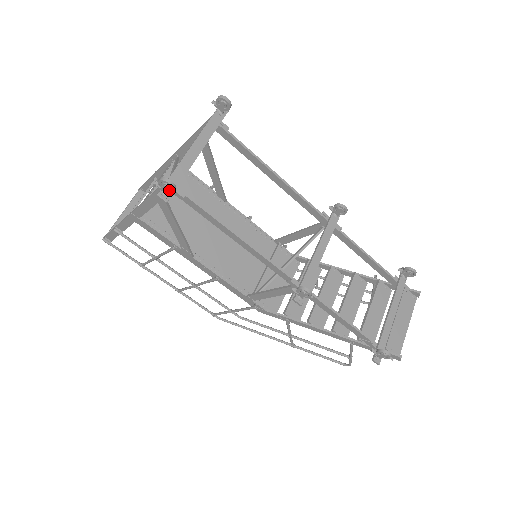
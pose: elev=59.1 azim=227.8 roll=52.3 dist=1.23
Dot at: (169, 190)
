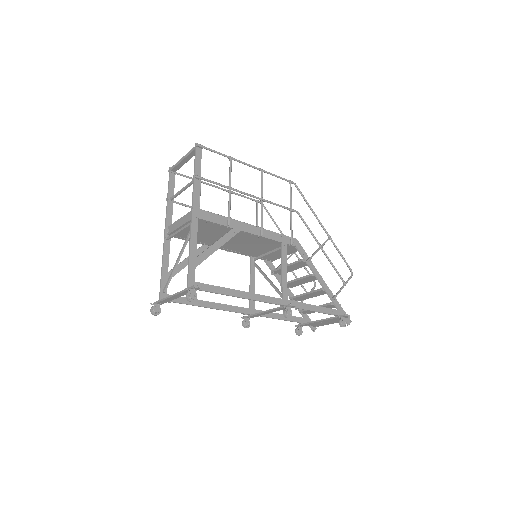
Dot at: (158, 309)
